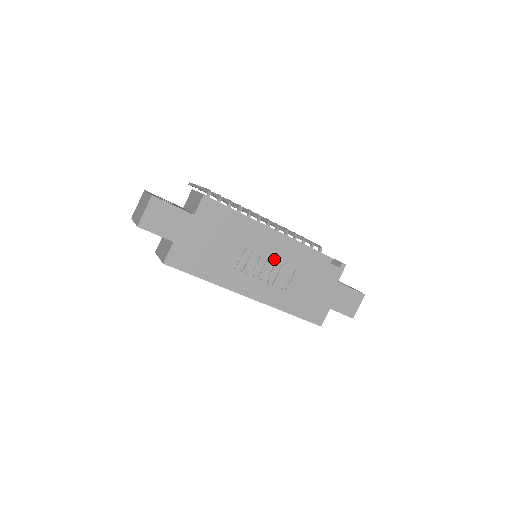
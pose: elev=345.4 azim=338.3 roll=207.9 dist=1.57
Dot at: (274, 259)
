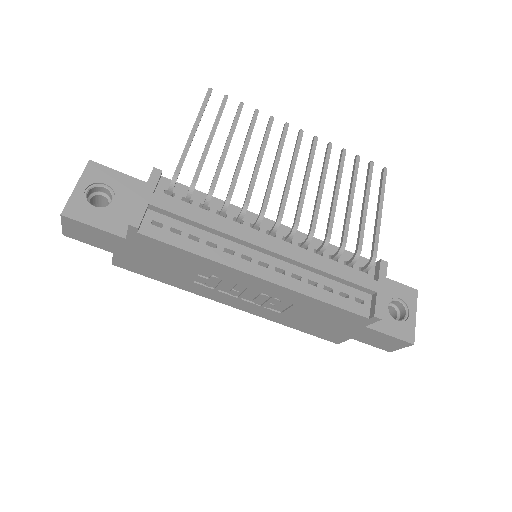
Dot at: (257, 291)
